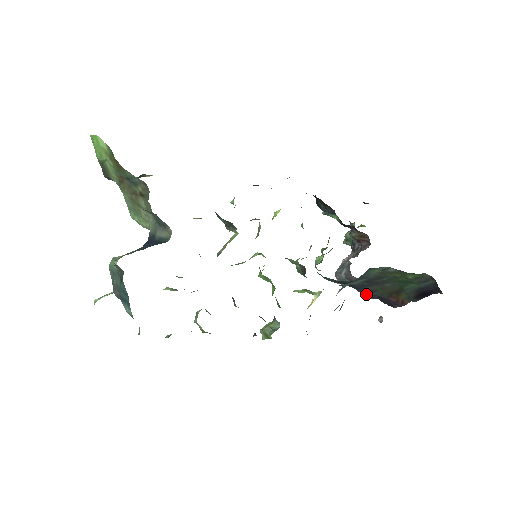
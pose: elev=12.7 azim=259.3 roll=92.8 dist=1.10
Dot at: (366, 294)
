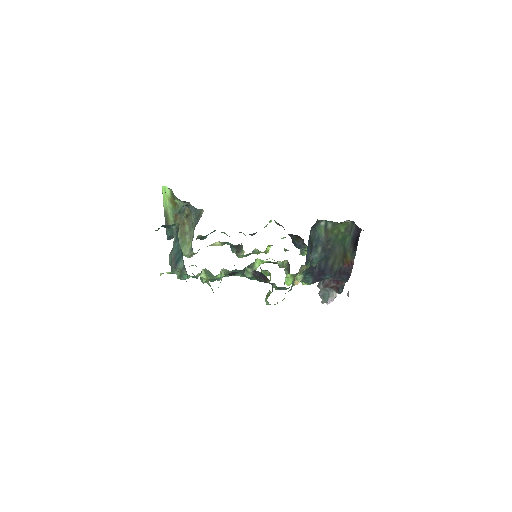
Dot at: (333, 278)
